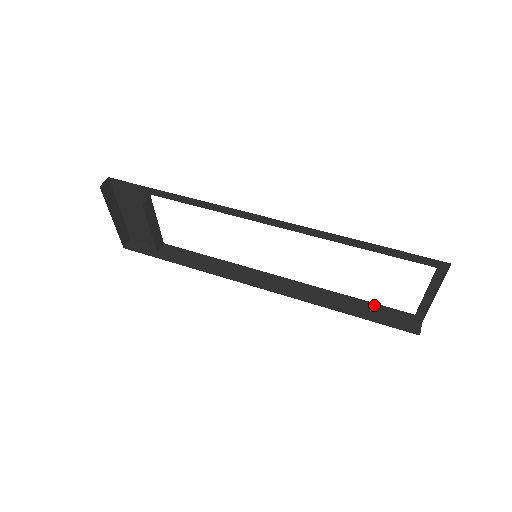
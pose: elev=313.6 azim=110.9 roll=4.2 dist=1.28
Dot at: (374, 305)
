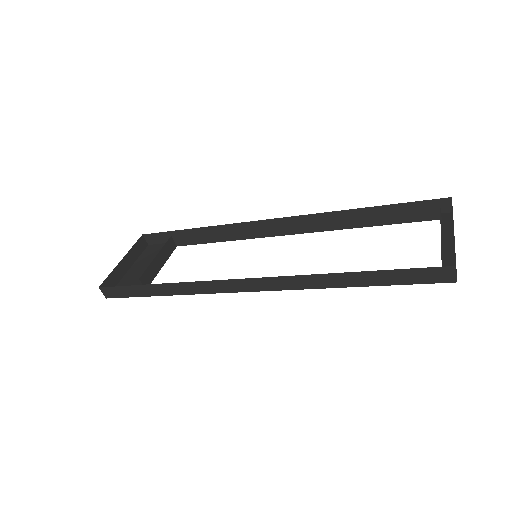
Dot at: occluded
